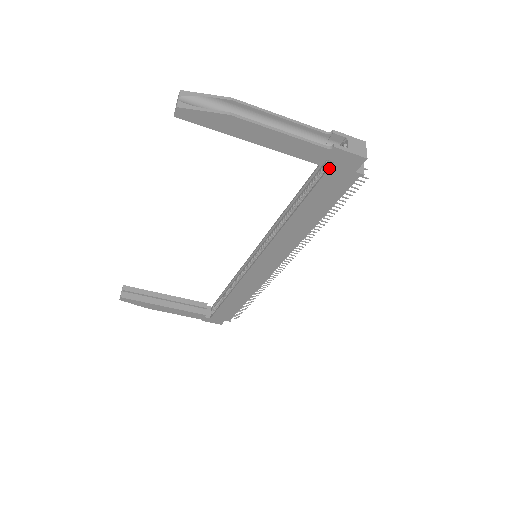
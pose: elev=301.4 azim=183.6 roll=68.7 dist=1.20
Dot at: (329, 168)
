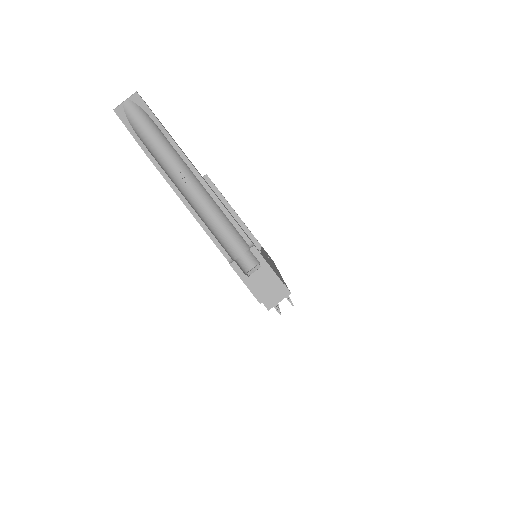
Dot at: occluded
